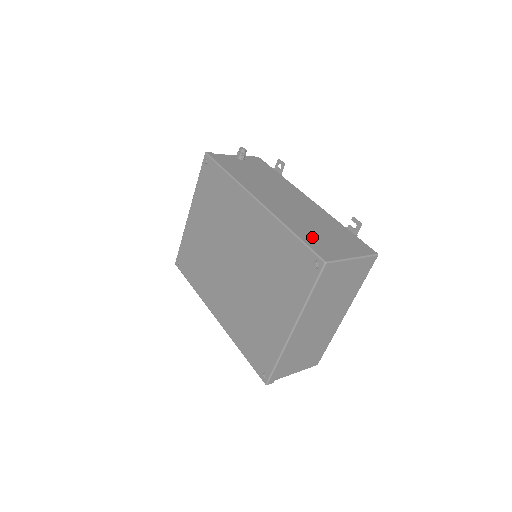
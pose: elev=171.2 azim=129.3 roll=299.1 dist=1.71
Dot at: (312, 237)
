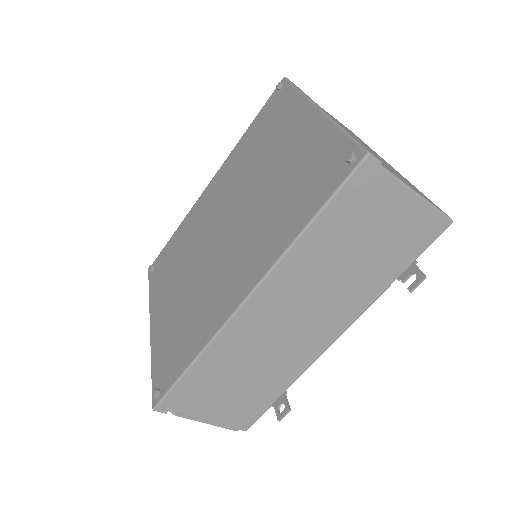
Dot at: occluded
